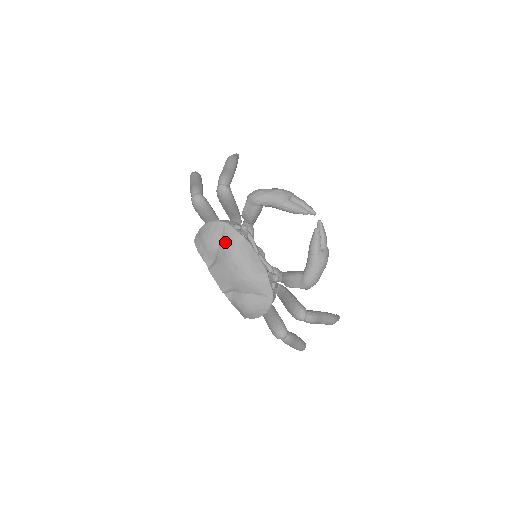
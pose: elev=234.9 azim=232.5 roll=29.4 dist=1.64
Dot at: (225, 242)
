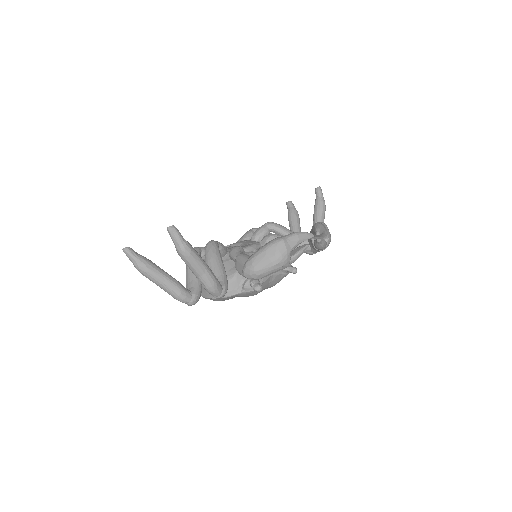
Dot at: occluded
